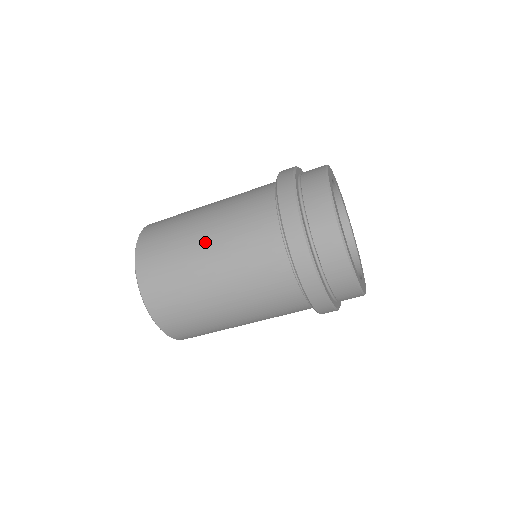
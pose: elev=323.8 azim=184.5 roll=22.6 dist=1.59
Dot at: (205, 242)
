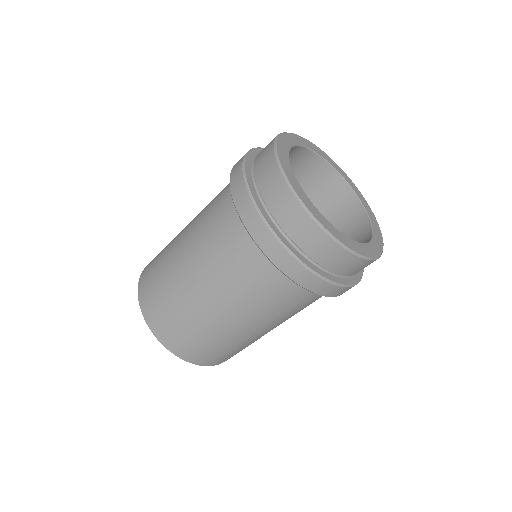
Dot at: (182, 246)
